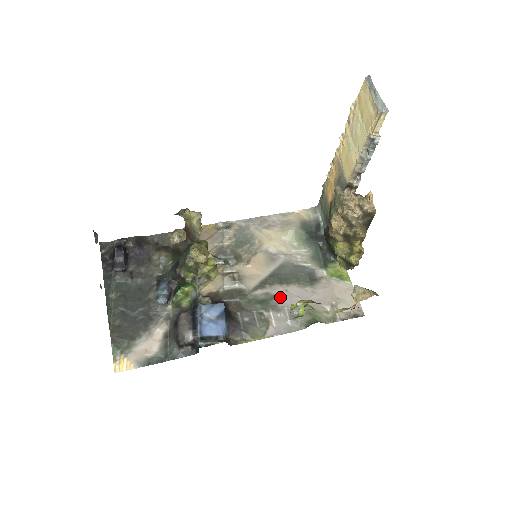
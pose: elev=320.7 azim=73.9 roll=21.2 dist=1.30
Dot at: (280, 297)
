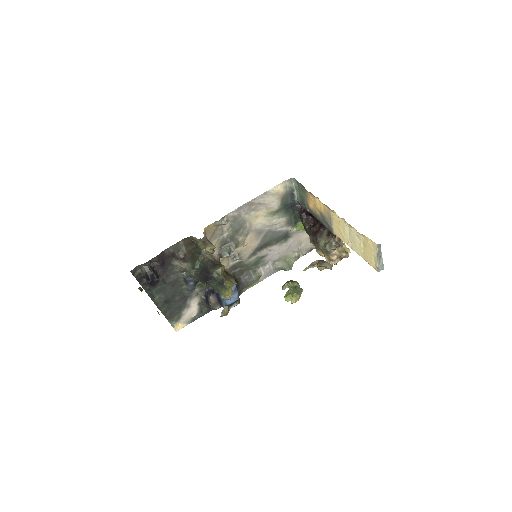
Dot at: (266, 256)
